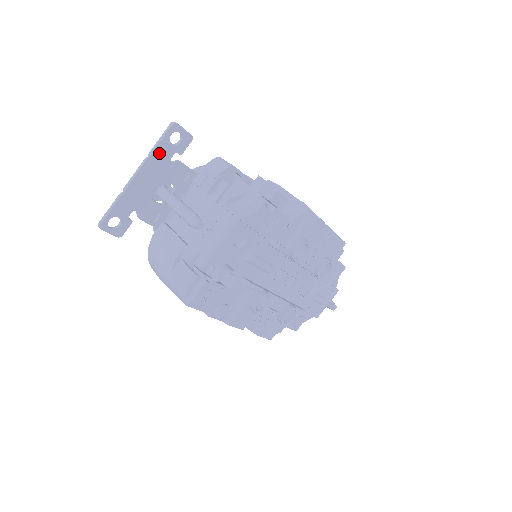
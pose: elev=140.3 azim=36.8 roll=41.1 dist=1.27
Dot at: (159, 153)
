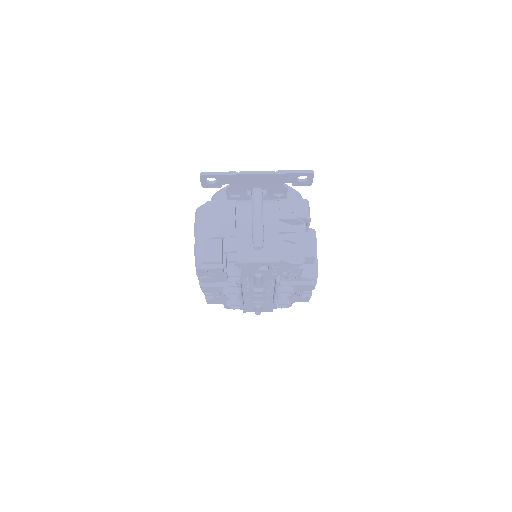
Dot at: (284, 176)
